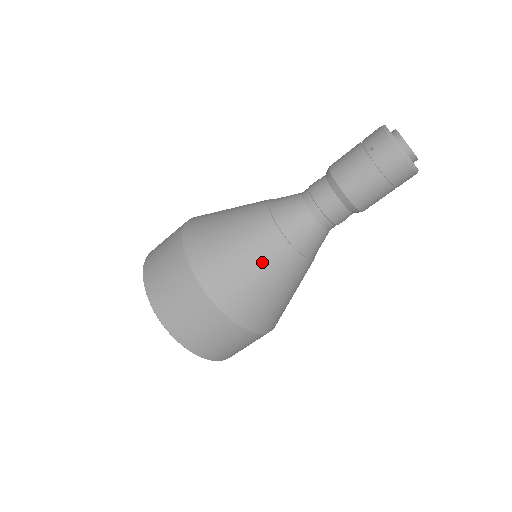
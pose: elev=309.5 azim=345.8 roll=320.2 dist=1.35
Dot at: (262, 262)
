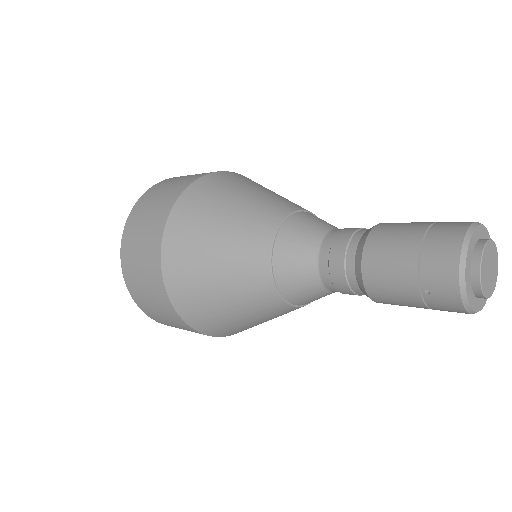
Dot at: (246, 210)
